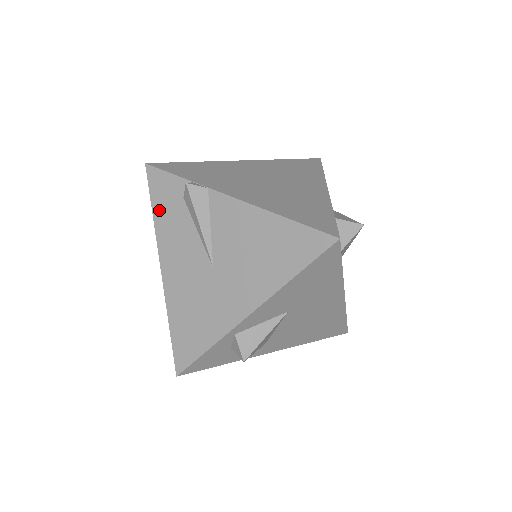
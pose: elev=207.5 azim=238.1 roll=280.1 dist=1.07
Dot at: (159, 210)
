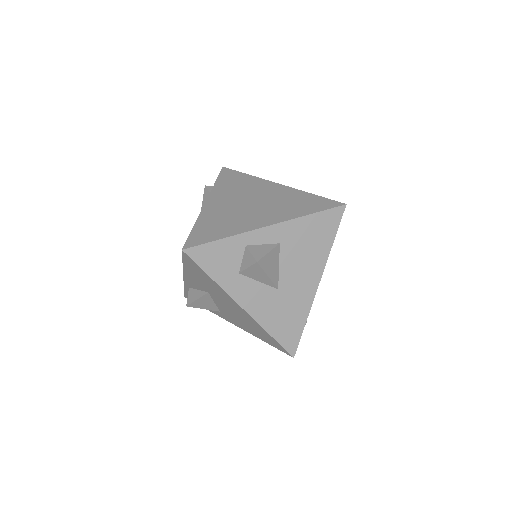
Dot at: occluded
